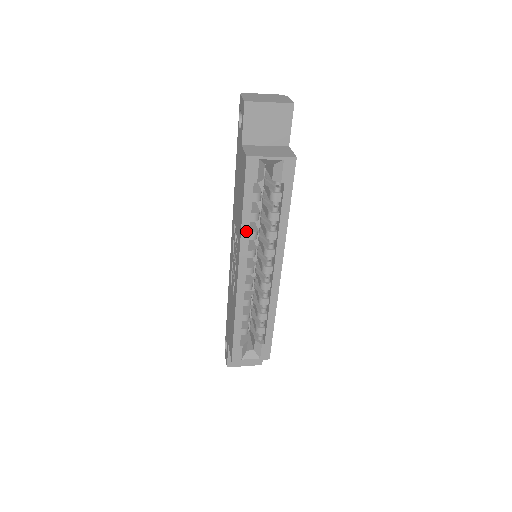
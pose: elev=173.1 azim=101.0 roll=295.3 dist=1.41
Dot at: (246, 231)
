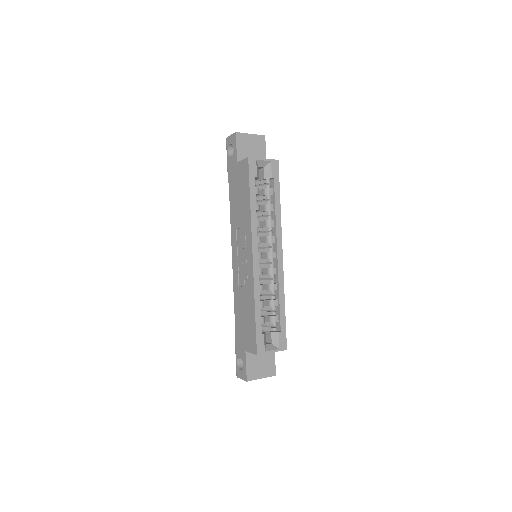
Dot at: (254, 216)
